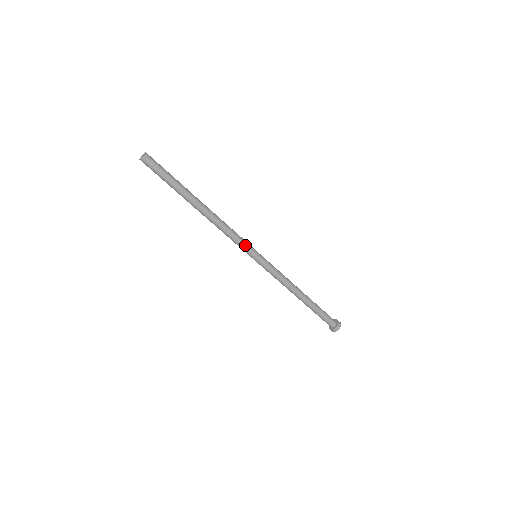
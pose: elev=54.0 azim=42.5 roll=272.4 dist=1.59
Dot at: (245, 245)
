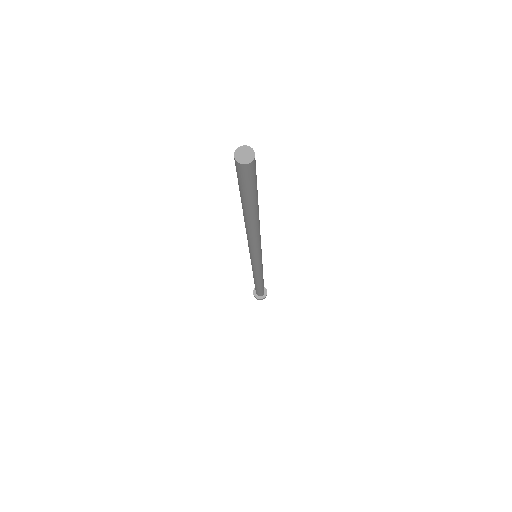
Dot at: (255, 254)
